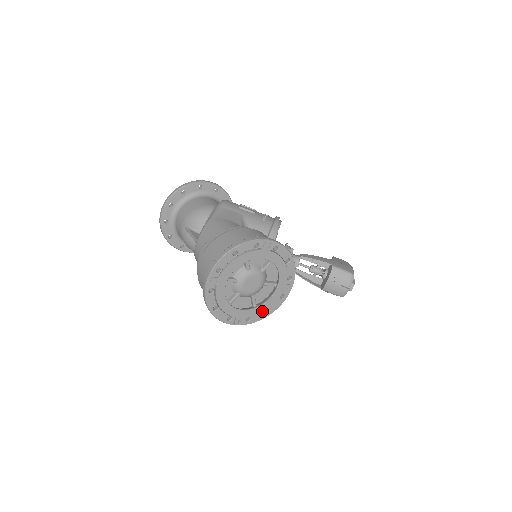
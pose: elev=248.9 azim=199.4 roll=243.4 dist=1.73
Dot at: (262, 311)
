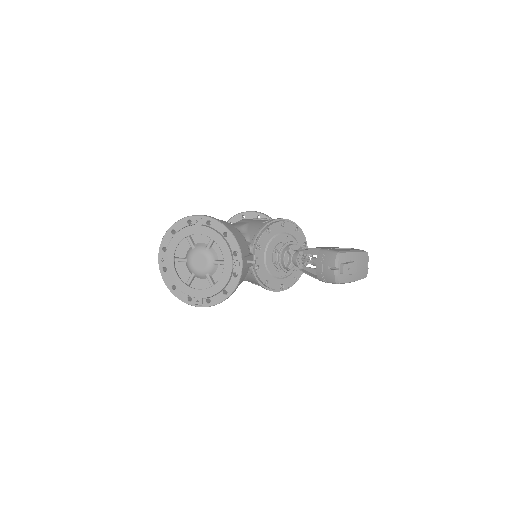
Dot at: (218, 291)
